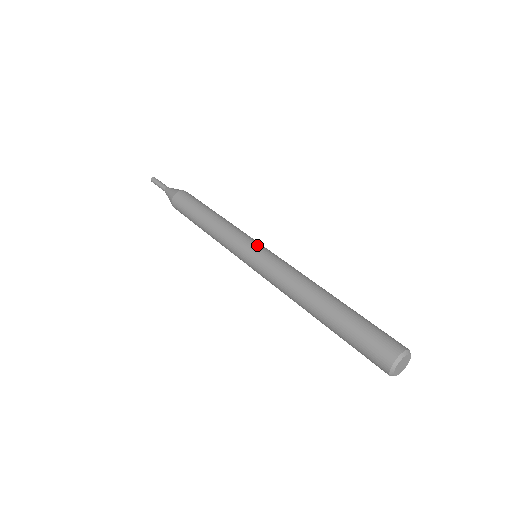
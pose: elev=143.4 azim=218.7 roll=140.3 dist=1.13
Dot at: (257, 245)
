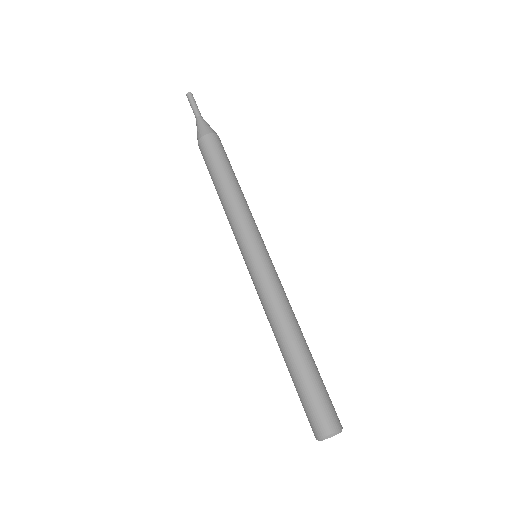
Dot at: (258, 250)
